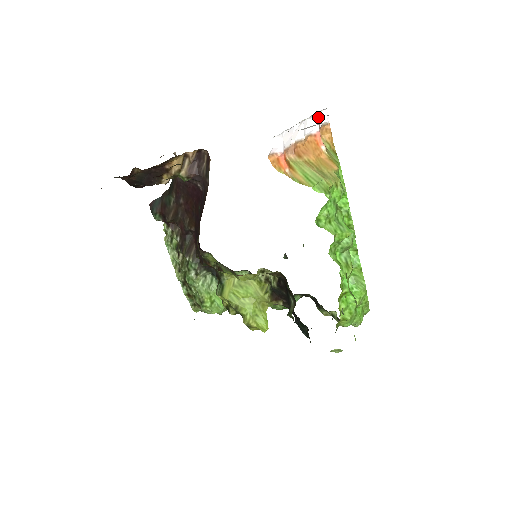
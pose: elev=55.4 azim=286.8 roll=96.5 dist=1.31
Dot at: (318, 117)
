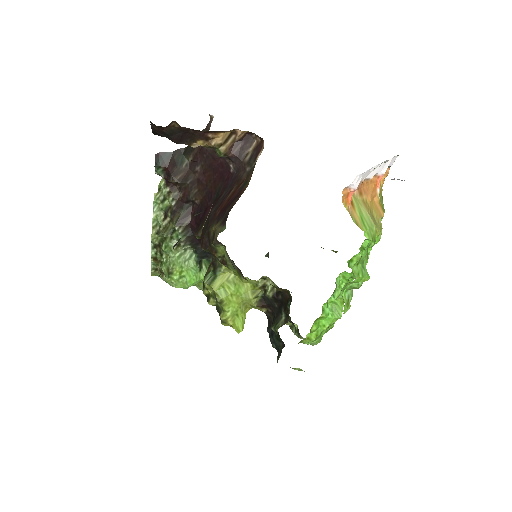
Dot at: (390, 161)
